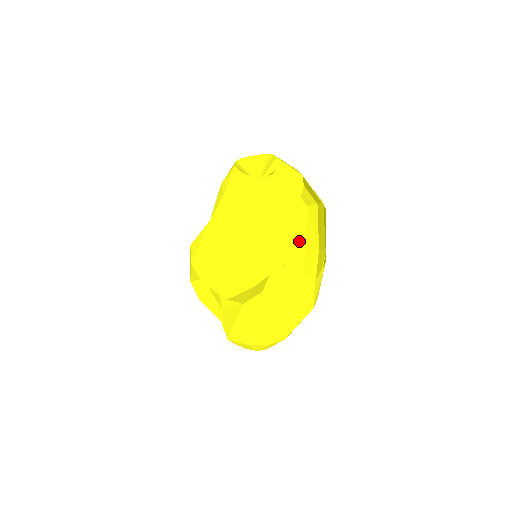
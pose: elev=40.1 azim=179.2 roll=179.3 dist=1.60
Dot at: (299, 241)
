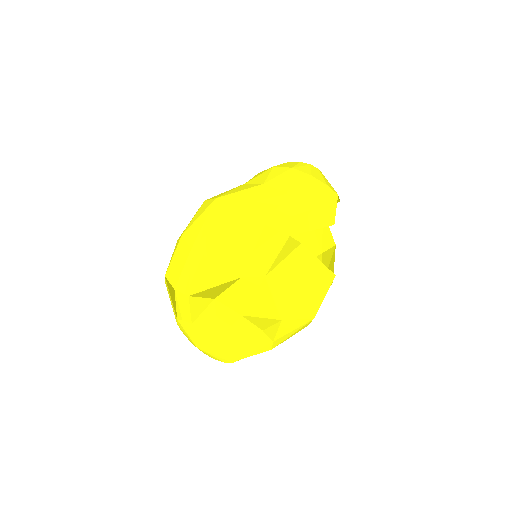
Dot at: occluded
